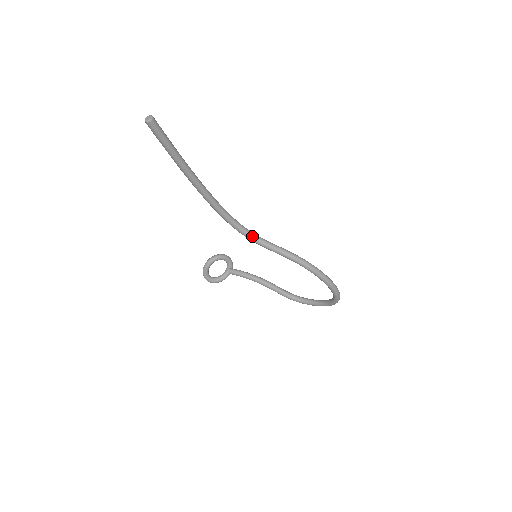
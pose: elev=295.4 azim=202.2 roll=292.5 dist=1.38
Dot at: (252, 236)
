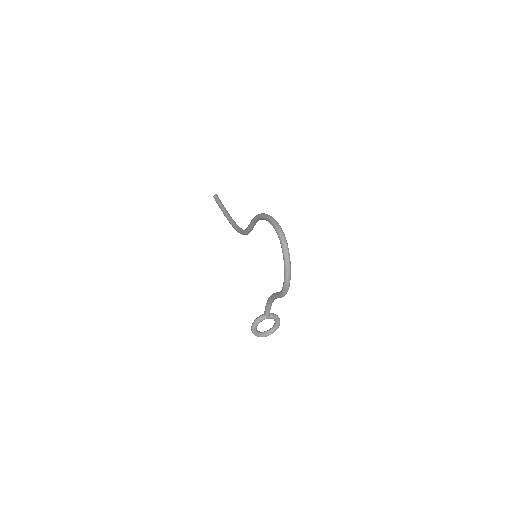
Dot at: occluded
